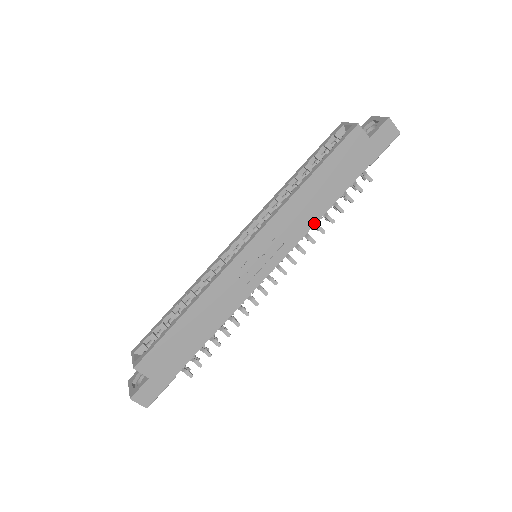
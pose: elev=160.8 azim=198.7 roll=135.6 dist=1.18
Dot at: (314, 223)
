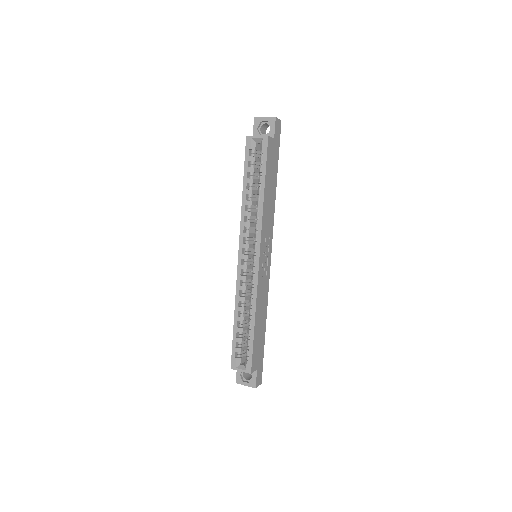
Dot at: (274, 211)
